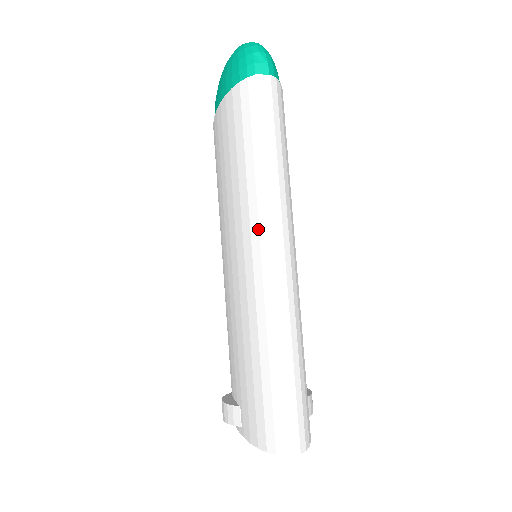
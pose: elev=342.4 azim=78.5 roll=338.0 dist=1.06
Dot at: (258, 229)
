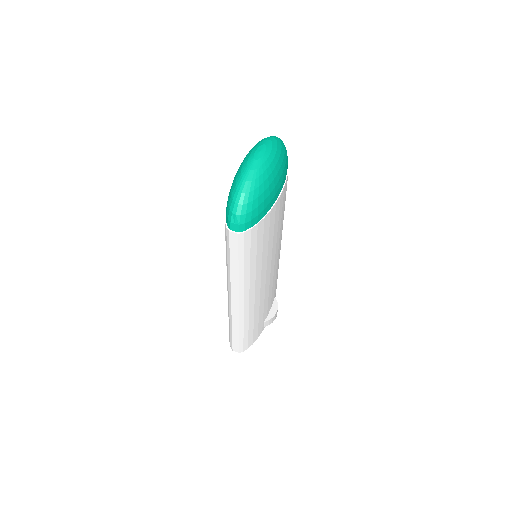
Dot at: (228, 287)
